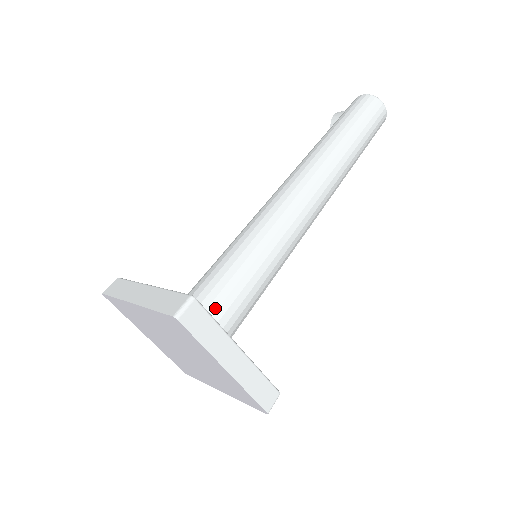
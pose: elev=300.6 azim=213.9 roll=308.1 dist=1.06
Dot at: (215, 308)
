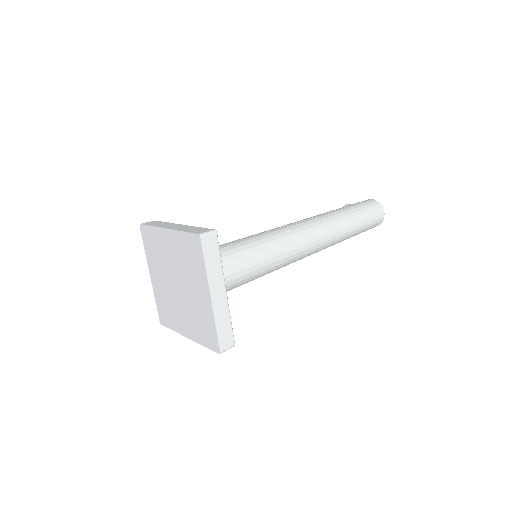
Dot at: occluded
